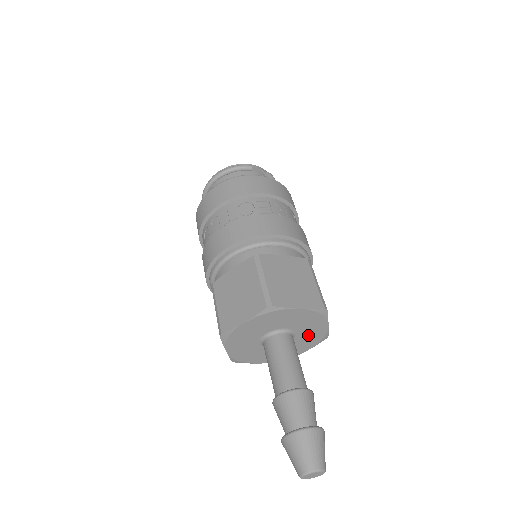
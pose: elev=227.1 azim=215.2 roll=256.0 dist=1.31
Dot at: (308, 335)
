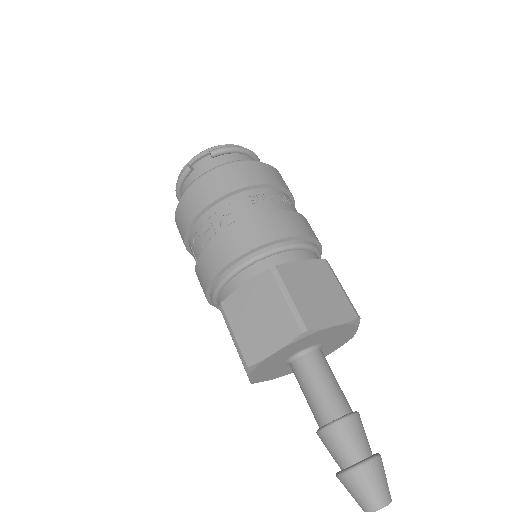
Dot at: (331, 335)
